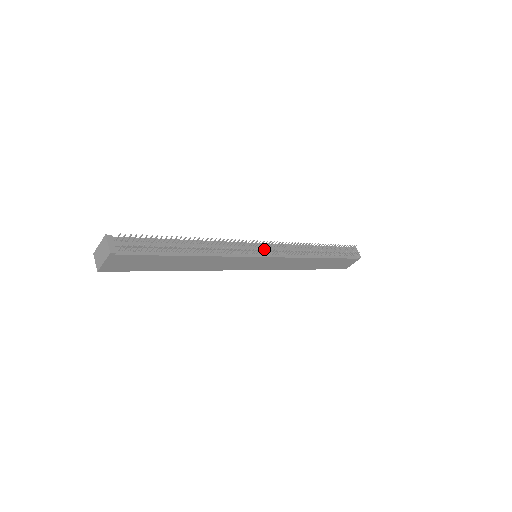
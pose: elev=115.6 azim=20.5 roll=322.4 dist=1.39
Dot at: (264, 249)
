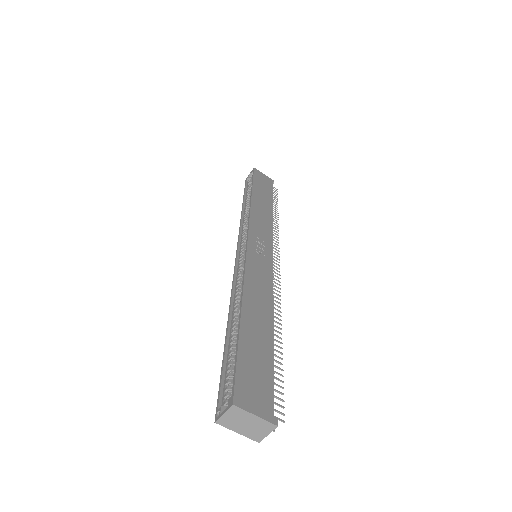
Dot at: occluded
